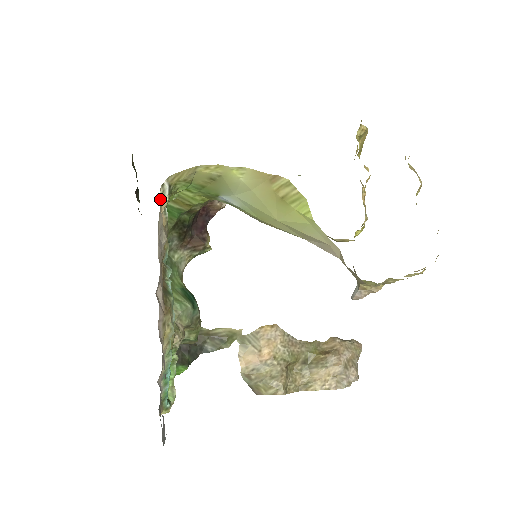
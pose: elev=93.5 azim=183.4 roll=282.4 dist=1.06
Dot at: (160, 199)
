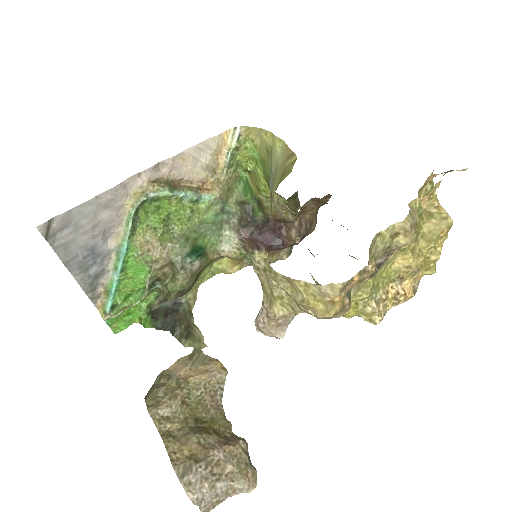
Dot at: (227, 137)
